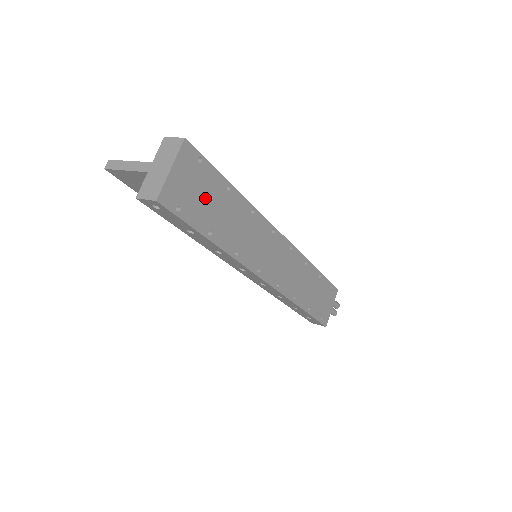
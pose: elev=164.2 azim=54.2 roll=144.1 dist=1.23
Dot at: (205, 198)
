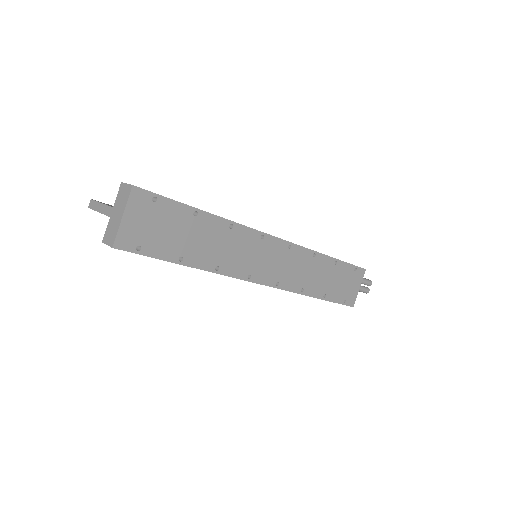
Dot at: (168, 230)
